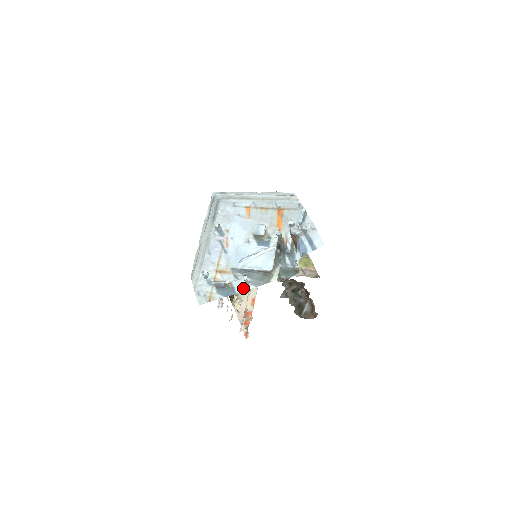
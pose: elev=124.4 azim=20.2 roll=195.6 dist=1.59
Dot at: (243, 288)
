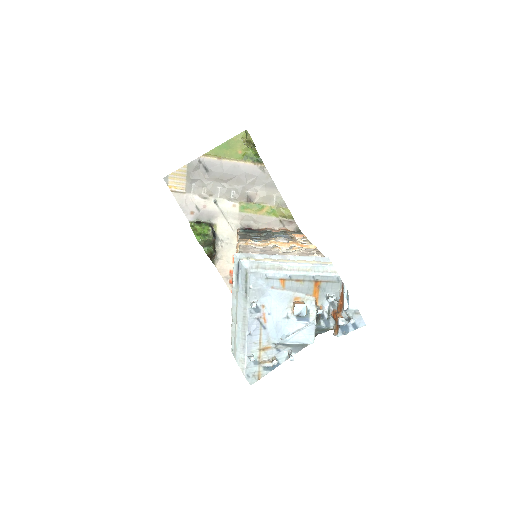
Dot at: (286, 358)
